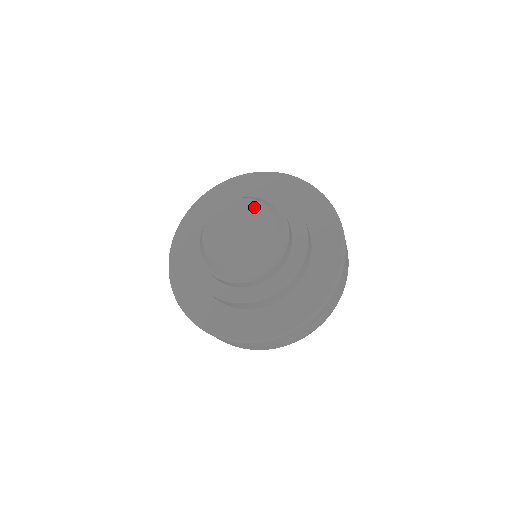
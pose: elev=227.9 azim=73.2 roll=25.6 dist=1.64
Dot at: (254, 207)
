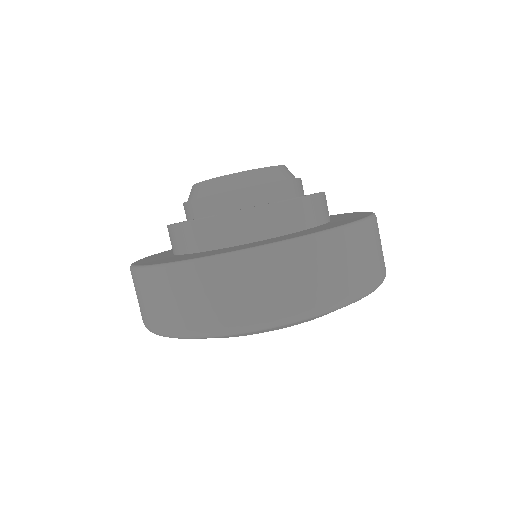
Dot at: occluded
